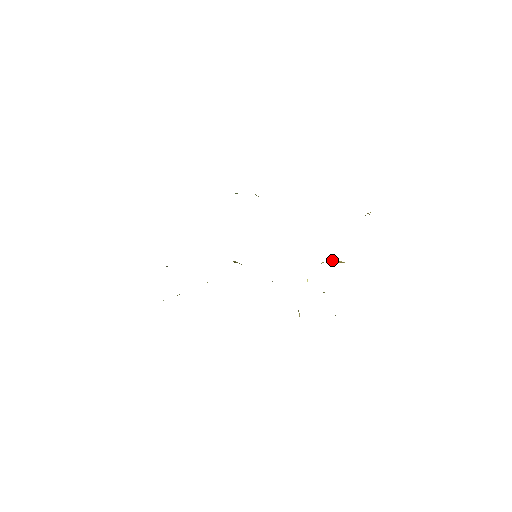
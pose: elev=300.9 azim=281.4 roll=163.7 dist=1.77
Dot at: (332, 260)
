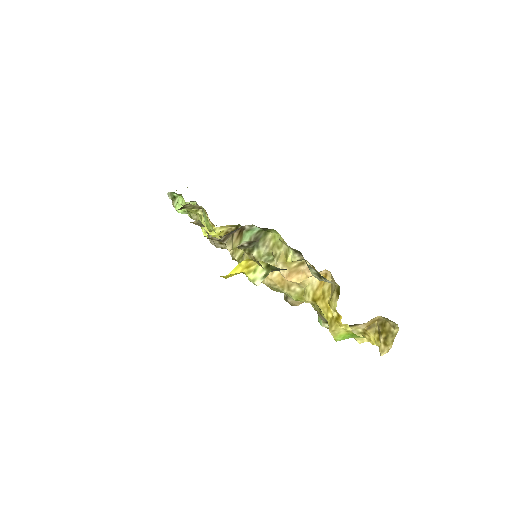
Dot at: (323, 275)
